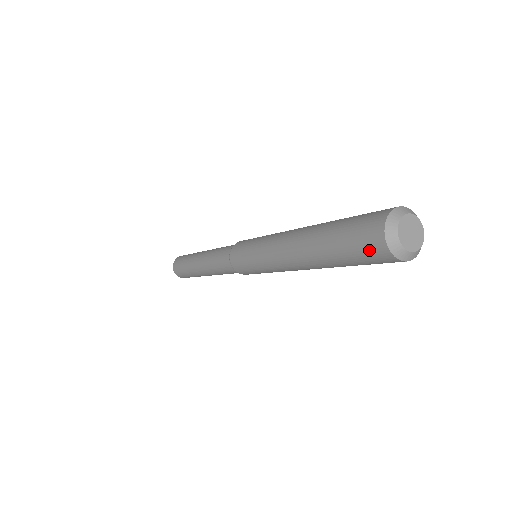
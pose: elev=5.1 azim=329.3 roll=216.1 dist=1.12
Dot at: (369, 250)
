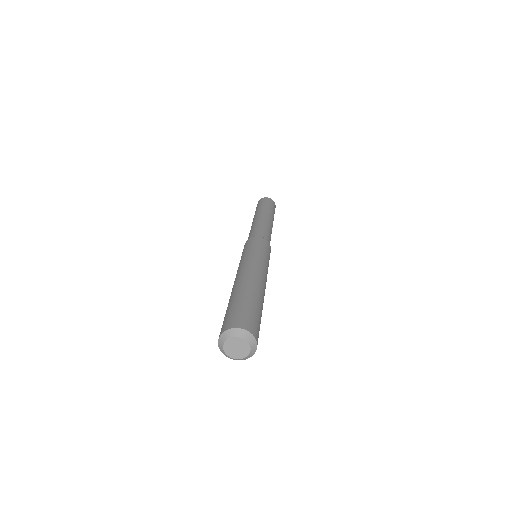
Dot at: occluded
